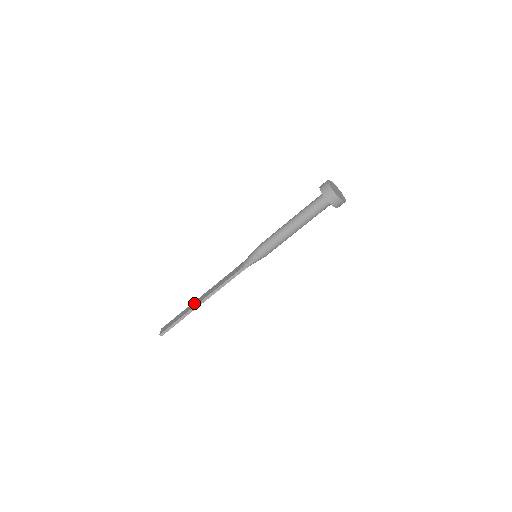
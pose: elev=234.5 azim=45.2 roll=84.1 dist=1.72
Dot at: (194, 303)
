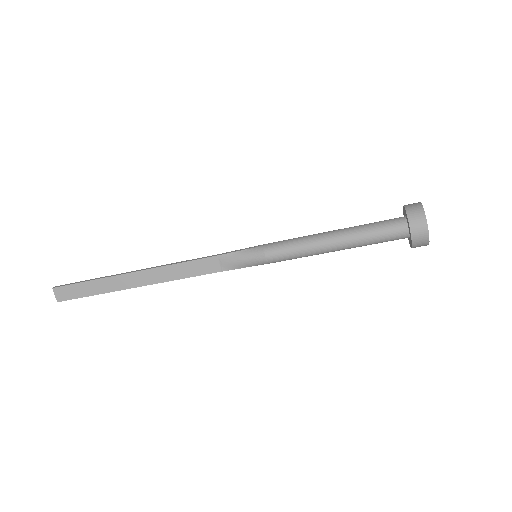
Dot at: (126, 280)
